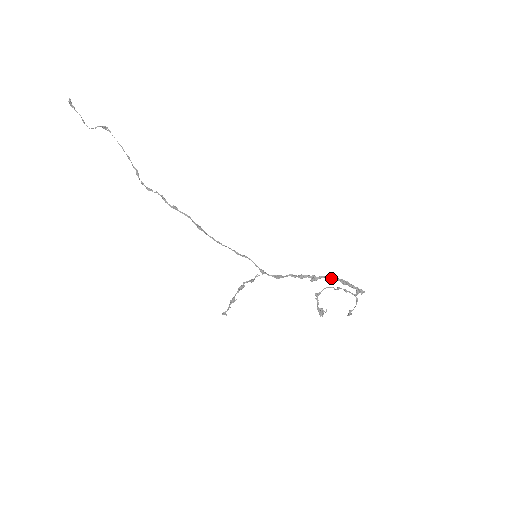
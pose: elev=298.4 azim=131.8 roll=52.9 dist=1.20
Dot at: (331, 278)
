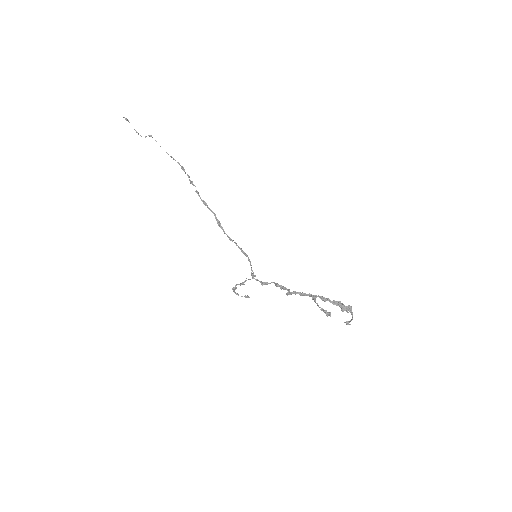
Dot at: (306, 294)
